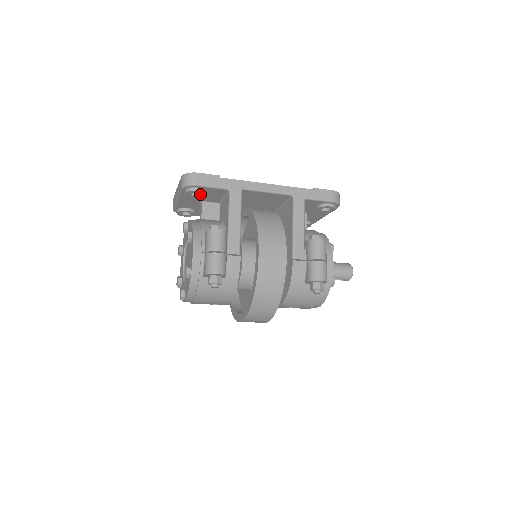
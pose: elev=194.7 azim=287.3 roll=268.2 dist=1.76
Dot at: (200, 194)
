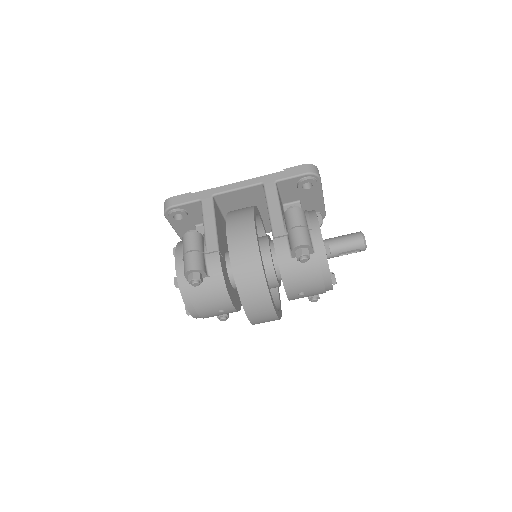
Dot at: (183, 216)
